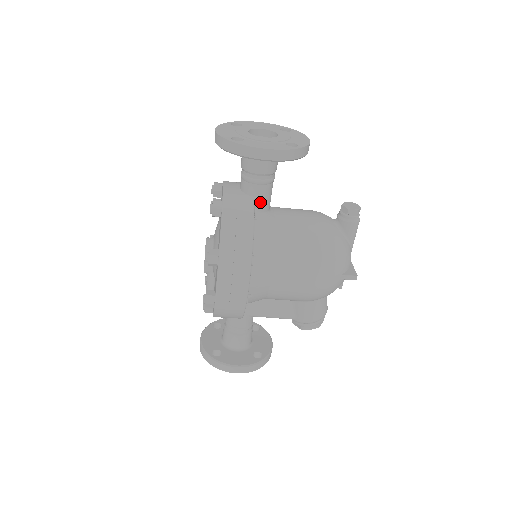
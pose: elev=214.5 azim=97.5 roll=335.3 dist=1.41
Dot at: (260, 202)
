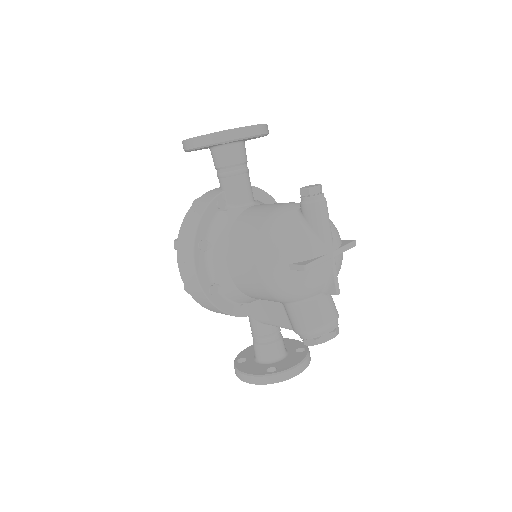
Dot at: (229, 195)
